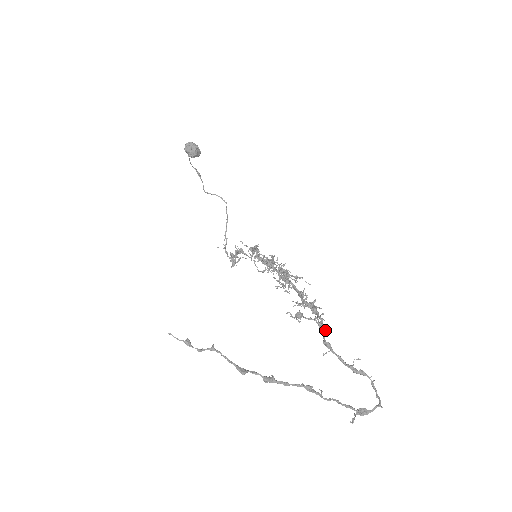
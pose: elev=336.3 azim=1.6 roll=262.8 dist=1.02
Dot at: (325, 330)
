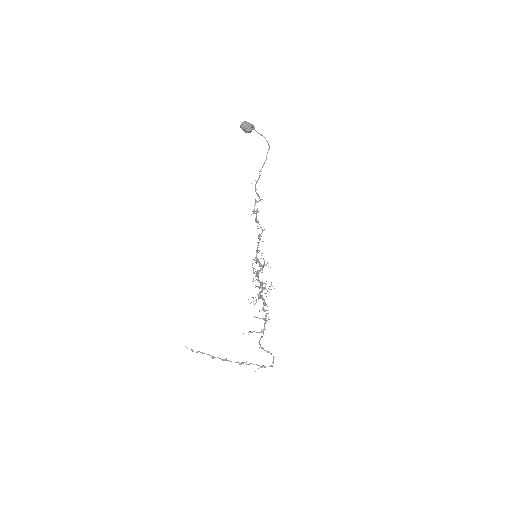
Dot at: (262, 337)
